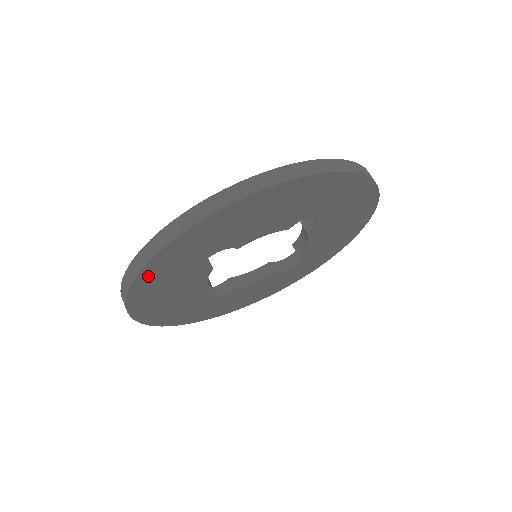
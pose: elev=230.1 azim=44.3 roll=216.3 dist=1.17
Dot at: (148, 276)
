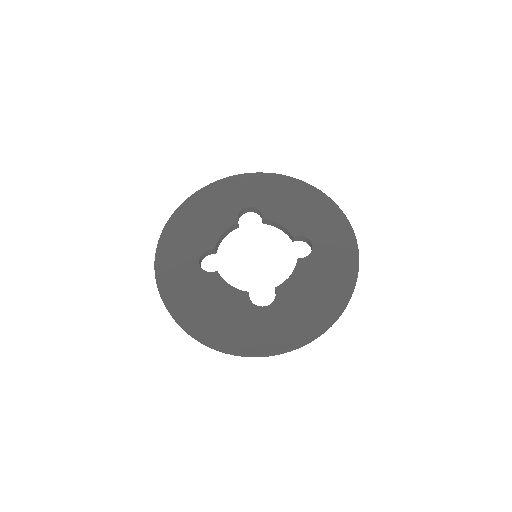
Dot at: (222, 186)
